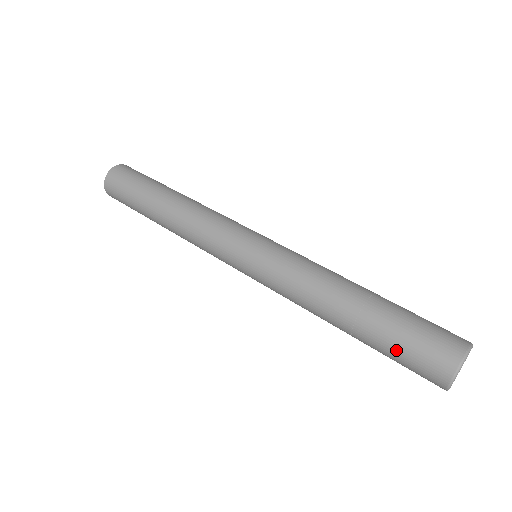
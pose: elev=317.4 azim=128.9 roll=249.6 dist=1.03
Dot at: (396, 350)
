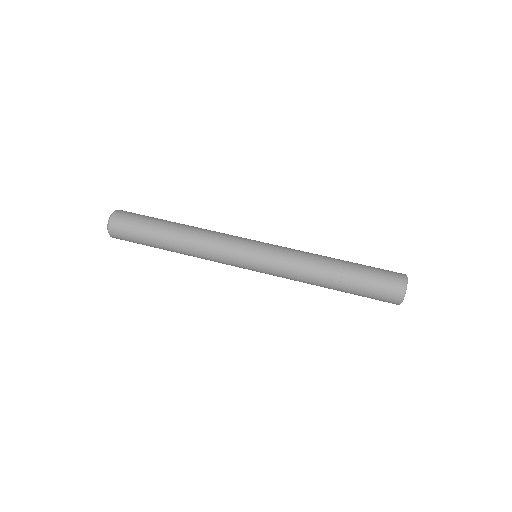
Dot at: (367, 296)
